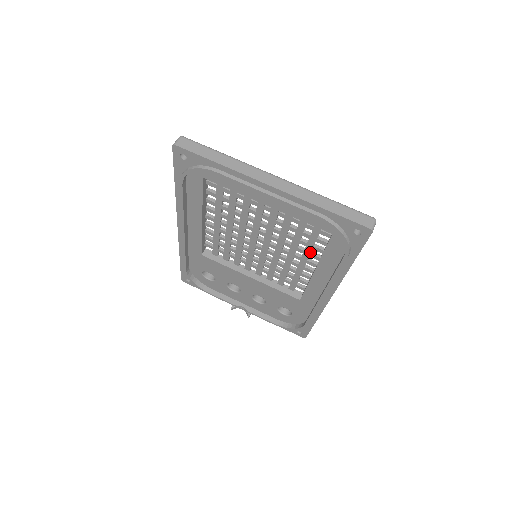
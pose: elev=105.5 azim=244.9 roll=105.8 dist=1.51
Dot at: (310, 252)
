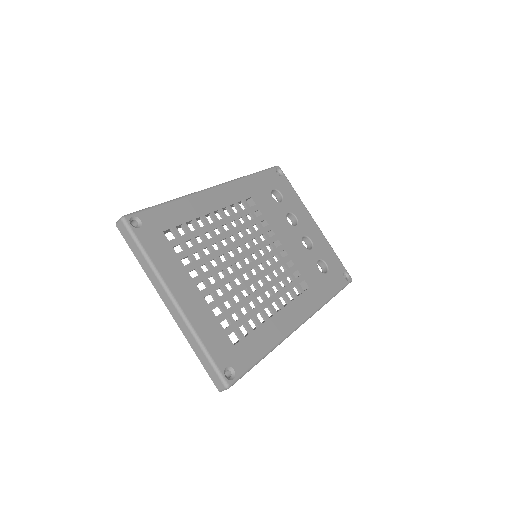
Dot at: (257, 313)
